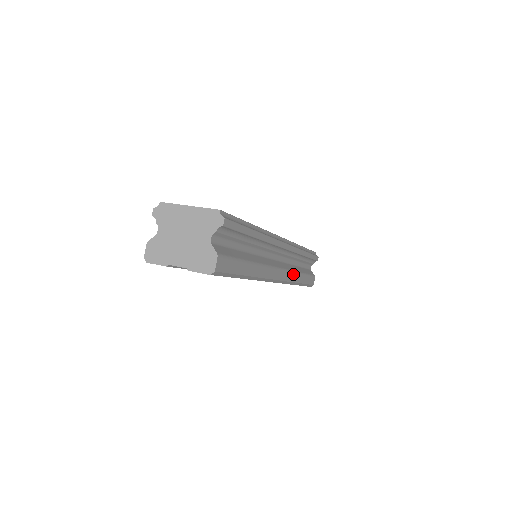
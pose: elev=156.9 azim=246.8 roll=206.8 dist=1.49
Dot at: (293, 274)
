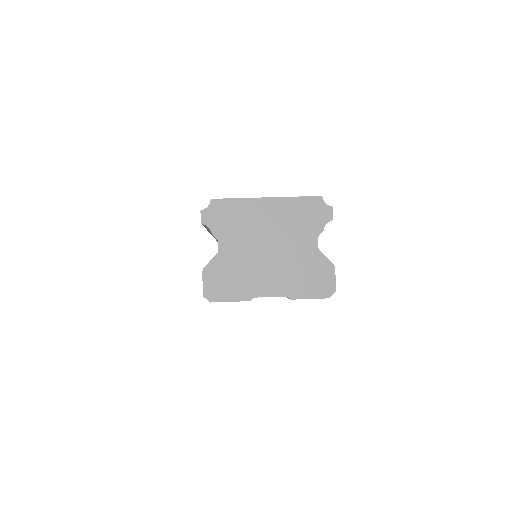
Dot at: occluded
